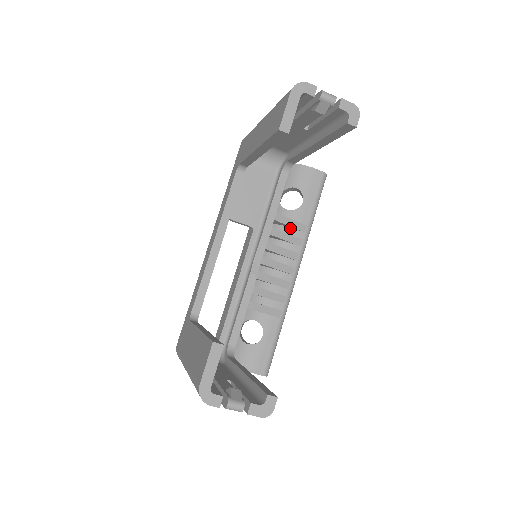
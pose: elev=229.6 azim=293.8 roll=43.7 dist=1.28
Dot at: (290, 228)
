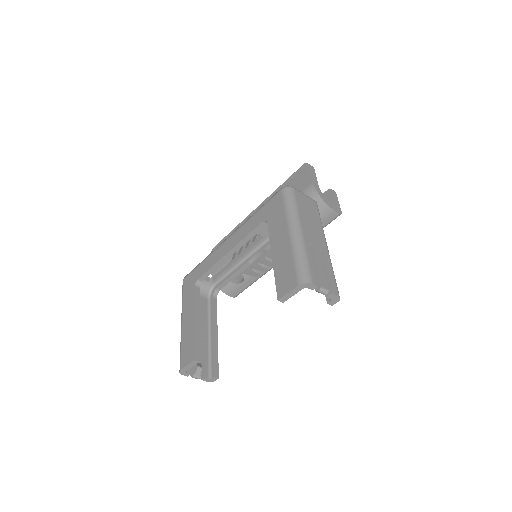
Dot at: occluded
